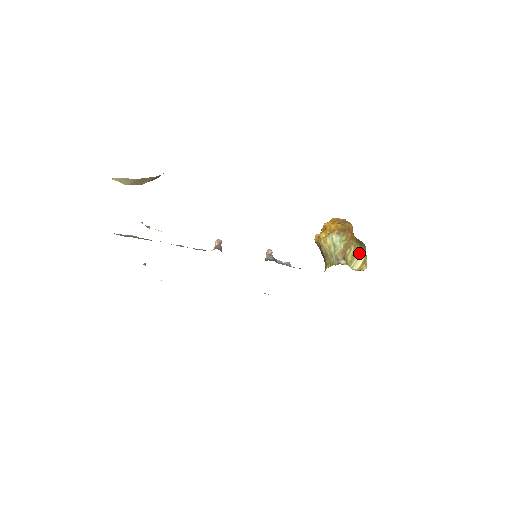
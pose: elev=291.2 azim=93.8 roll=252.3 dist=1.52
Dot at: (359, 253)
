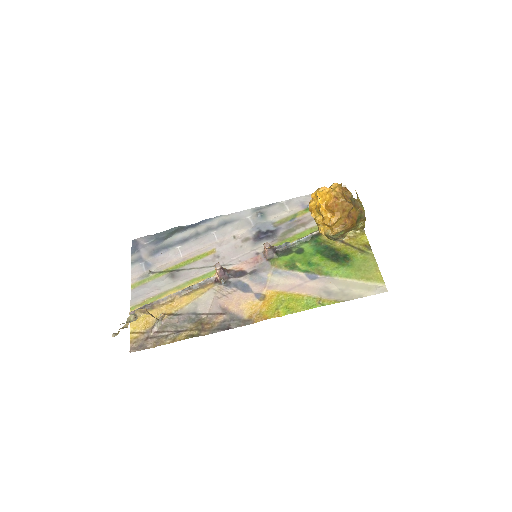
Dot at: occluded
